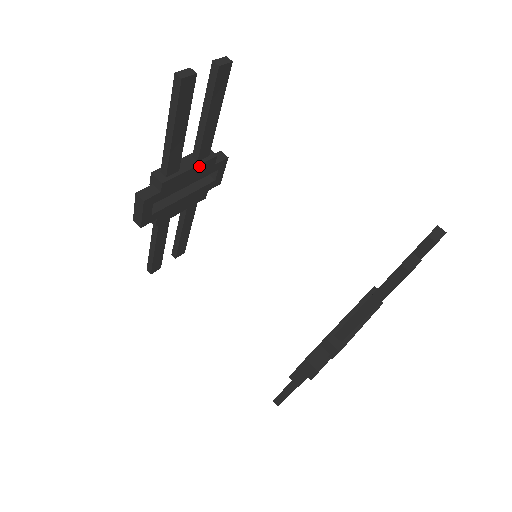
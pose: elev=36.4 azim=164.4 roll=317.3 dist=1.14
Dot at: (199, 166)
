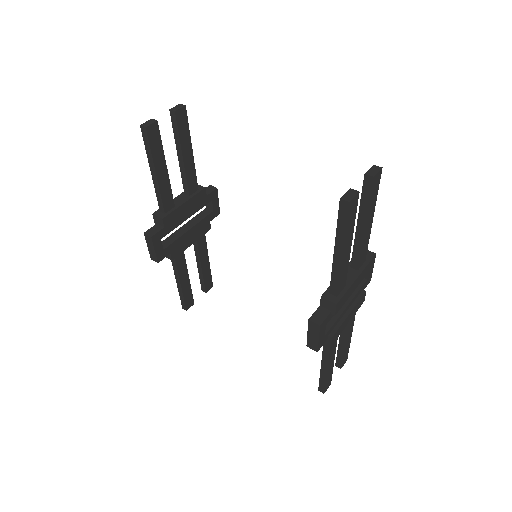
Dot at: (192, 199)
